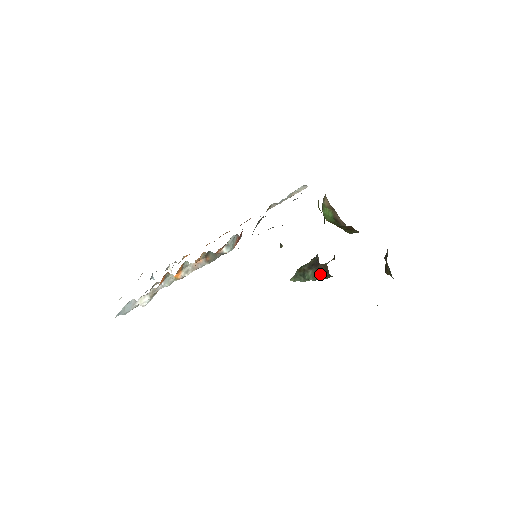
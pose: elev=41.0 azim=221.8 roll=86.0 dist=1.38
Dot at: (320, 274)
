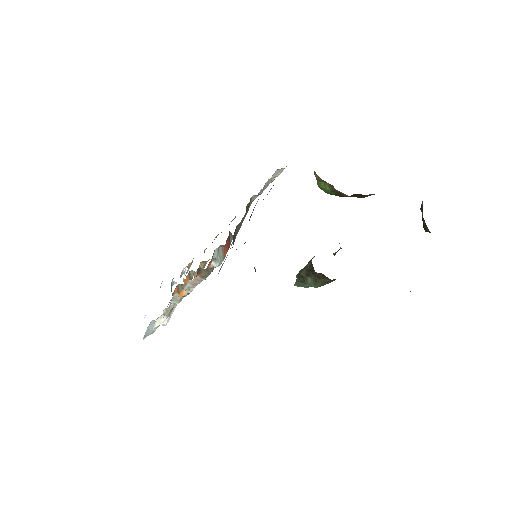
Dot at: (321, 281)
